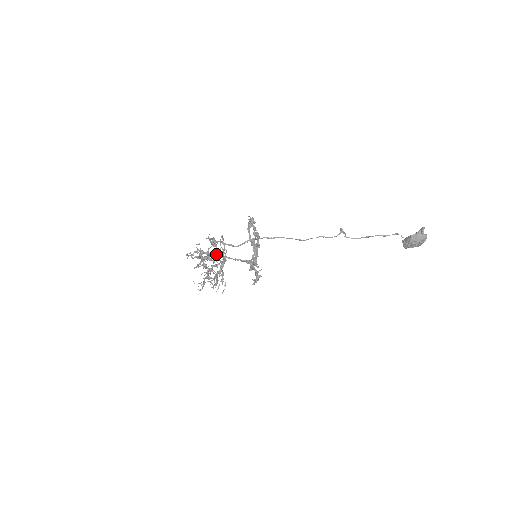
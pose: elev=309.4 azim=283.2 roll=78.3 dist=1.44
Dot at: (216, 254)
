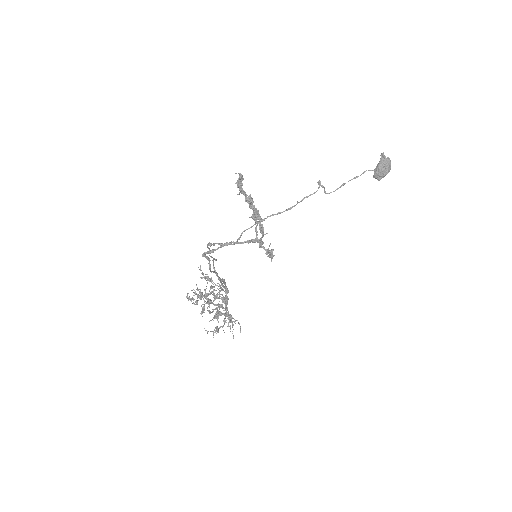
Dot at: (217, 274)
